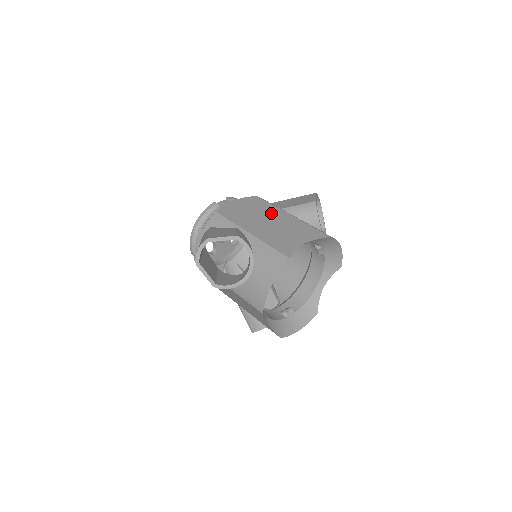
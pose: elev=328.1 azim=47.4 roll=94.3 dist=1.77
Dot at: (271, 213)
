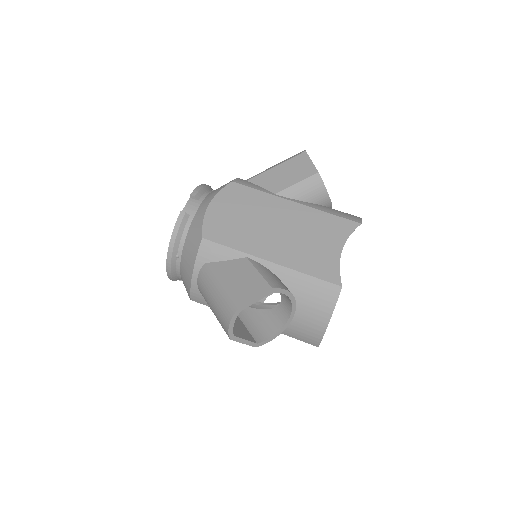
Dot at: (270, 209)
